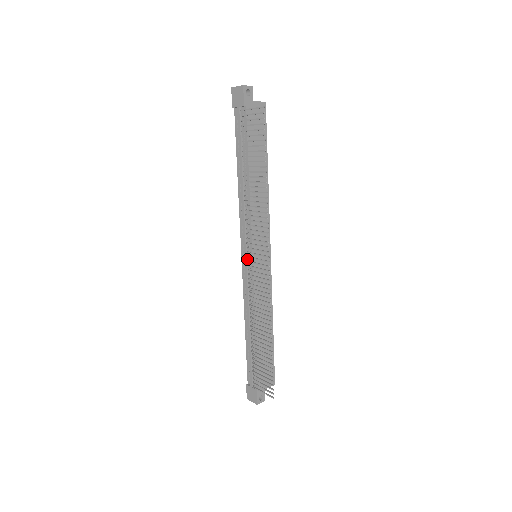
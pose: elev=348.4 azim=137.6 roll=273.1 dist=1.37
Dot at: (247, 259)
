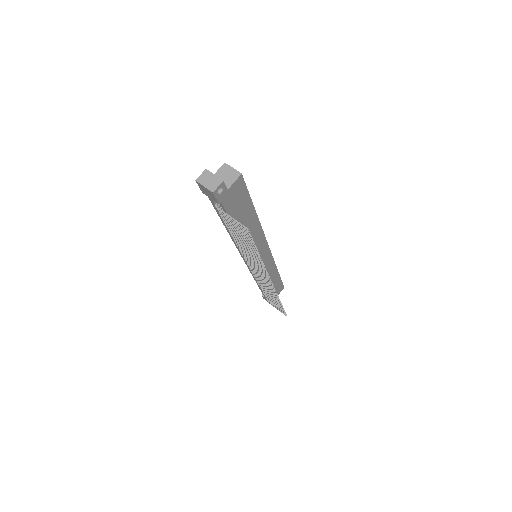
Dot at: occluded
